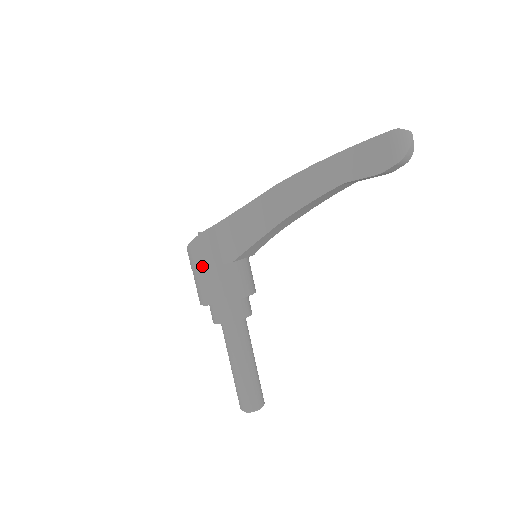
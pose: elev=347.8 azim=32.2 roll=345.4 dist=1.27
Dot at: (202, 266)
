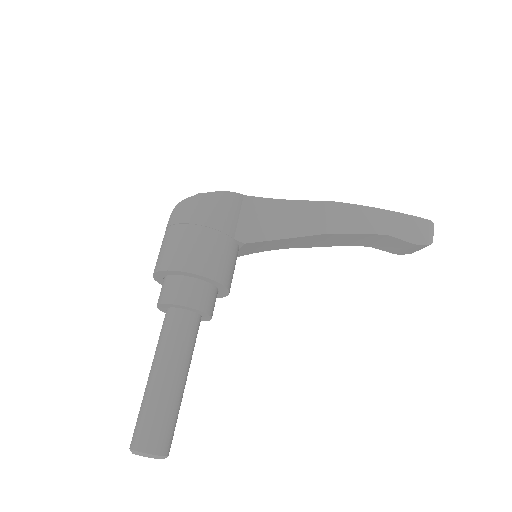
Dot at: (212, 225)
